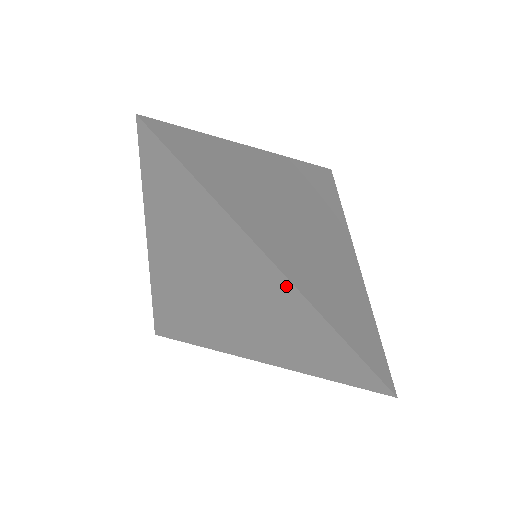
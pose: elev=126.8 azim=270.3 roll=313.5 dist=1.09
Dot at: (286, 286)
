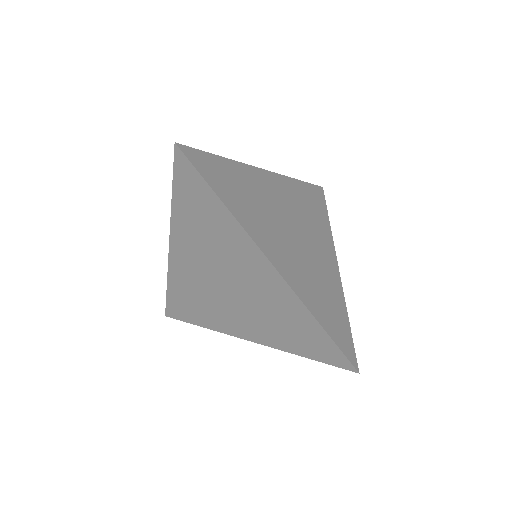
Dot at: (279, 281)
